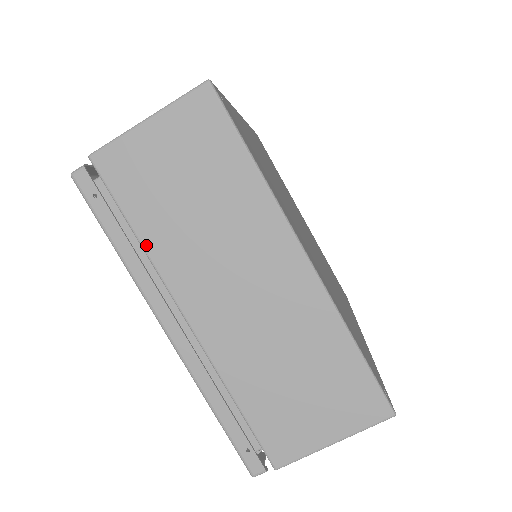
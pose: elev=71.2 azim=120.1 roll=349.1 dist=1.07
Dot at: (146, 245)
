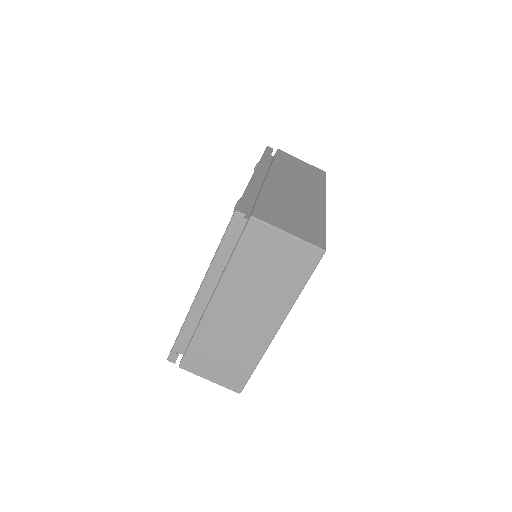
Dot at: (230, 265)
